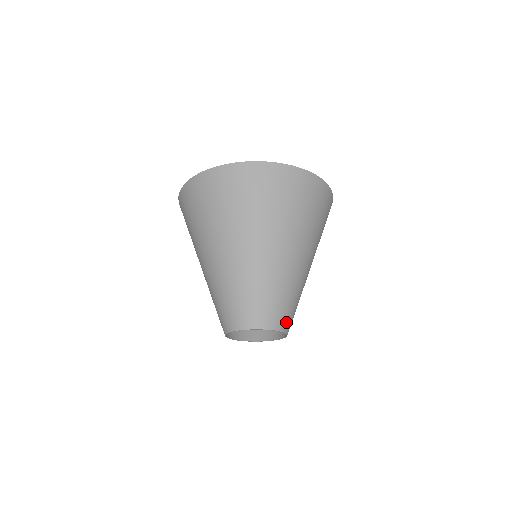
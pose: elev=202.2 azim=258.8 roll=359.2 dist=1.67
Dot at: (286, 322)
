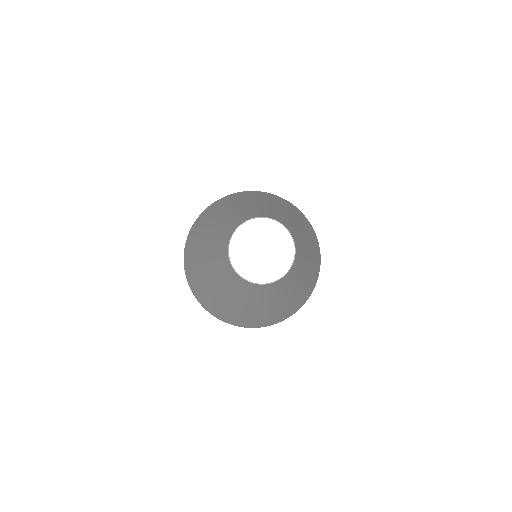
Dot at: (297, 248)
